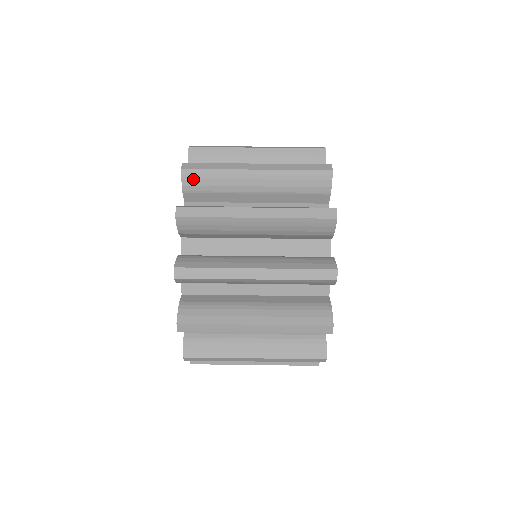
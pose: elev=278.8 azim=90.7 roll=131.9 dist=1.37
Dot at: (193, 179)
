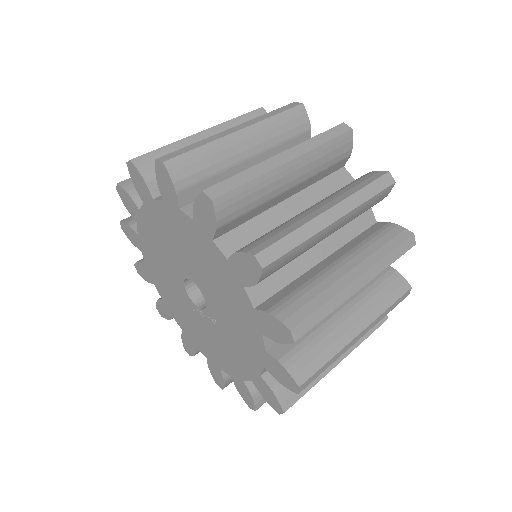
Dot at: (182, 169)
